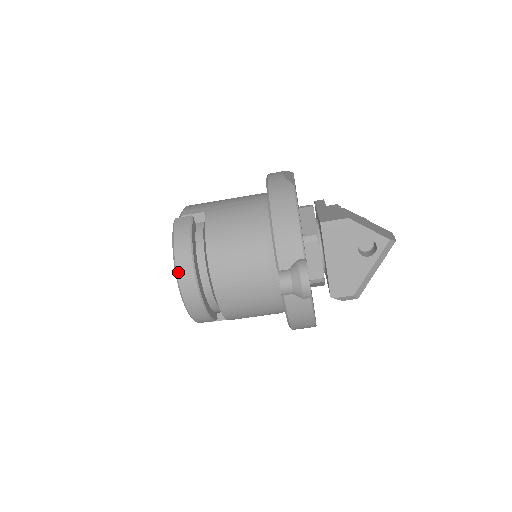
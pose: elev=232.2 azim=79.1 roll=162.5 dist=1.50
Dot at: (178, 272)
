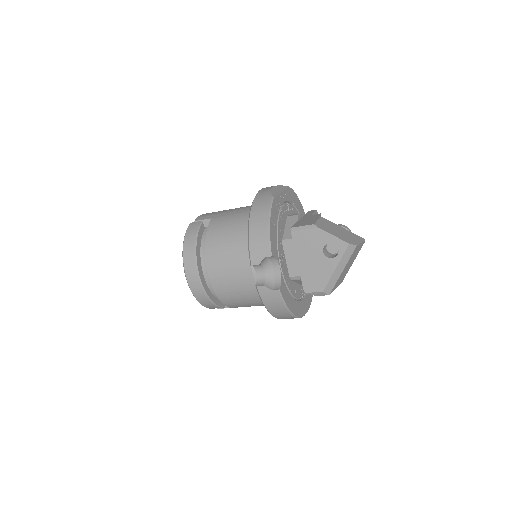
Dot at: (185, 264)
